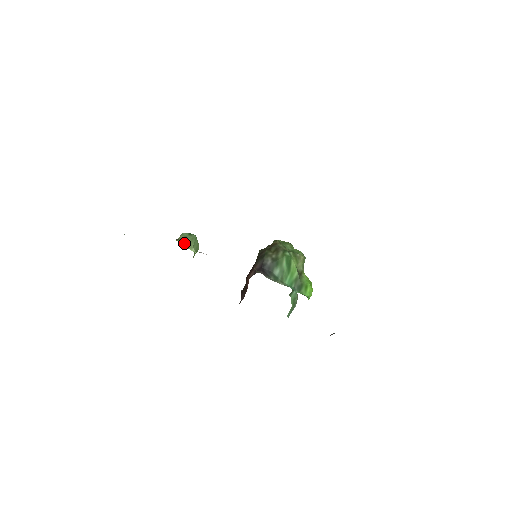
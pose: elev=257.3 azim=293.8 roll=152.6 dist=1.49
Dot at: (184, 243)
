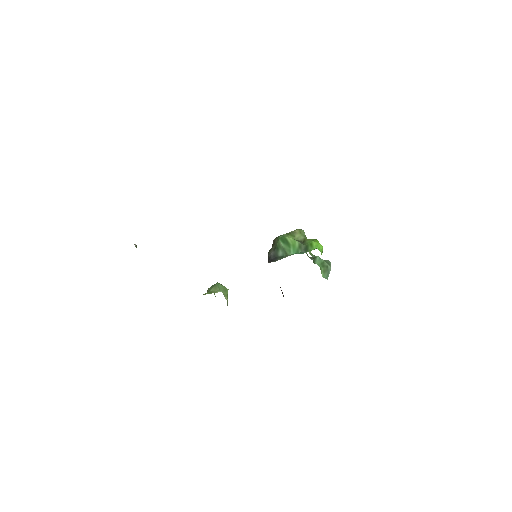
Dot at: (210, 292)
